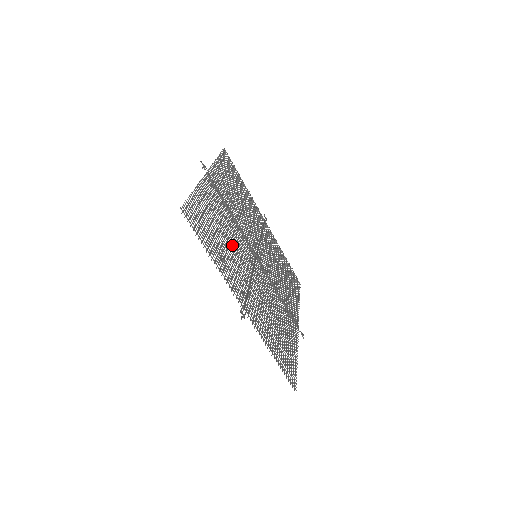
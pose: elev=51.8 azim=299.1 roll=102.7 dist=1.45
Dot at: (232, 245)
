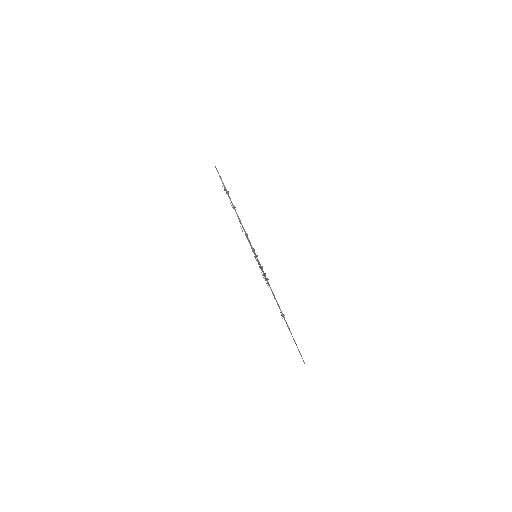
Dot at: occluded
